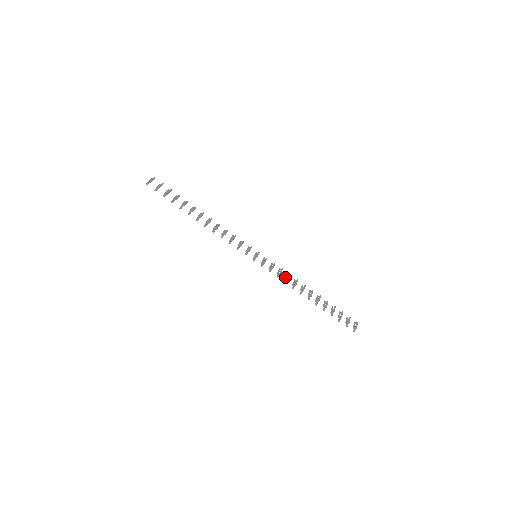
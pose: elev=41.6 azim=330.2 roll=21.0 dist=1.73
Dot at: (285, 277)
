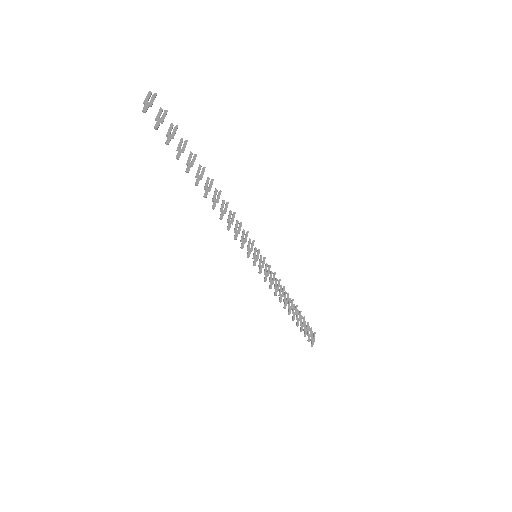
Dot at: (275, 284)
